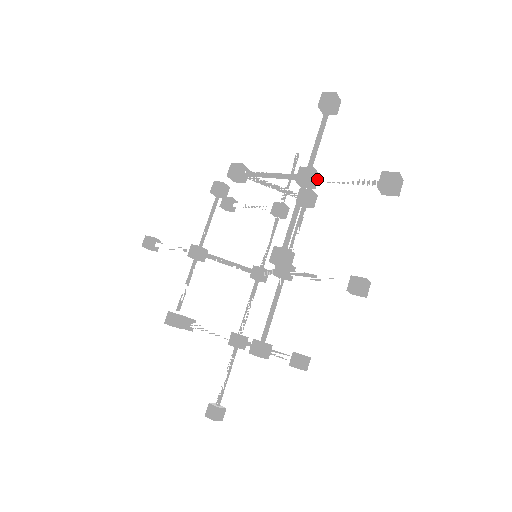
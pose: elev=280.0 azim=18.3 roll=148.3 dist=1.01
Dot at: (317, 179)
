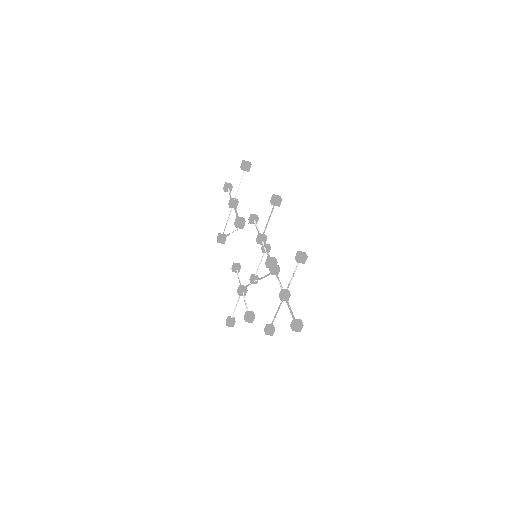
Dot at: (235, 199)
